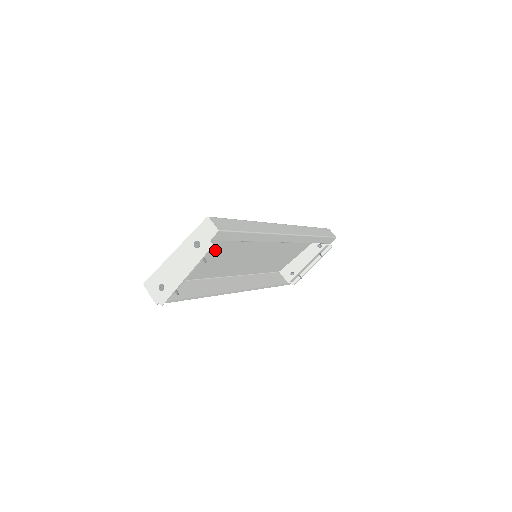
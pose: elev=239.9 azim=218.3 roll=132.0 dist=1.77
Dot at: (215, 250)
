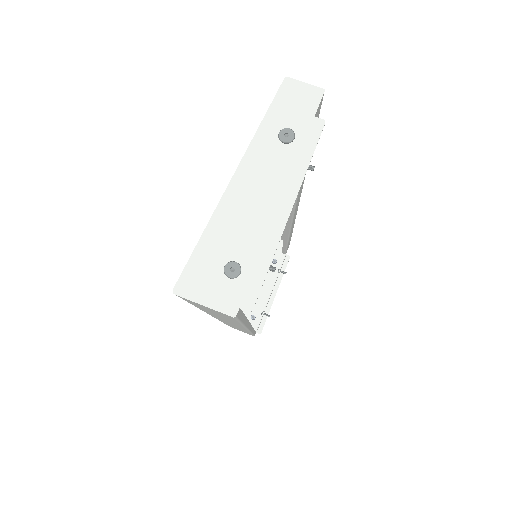
Dot at: occluded
